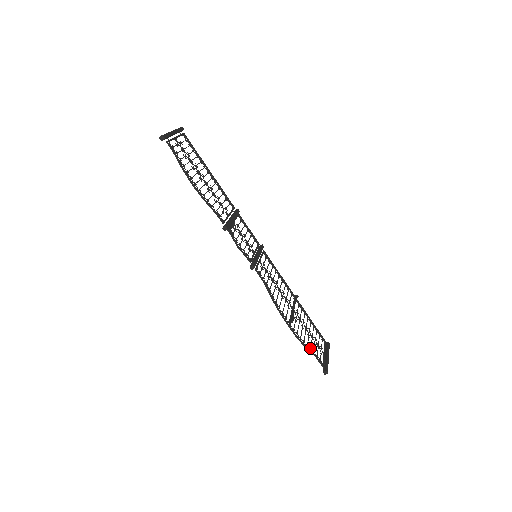
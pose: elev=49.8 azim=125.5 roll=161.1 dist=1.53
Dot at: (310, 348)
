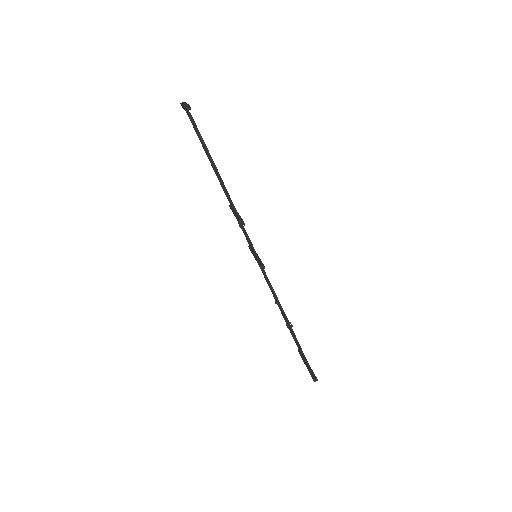
Dot at: occluded
